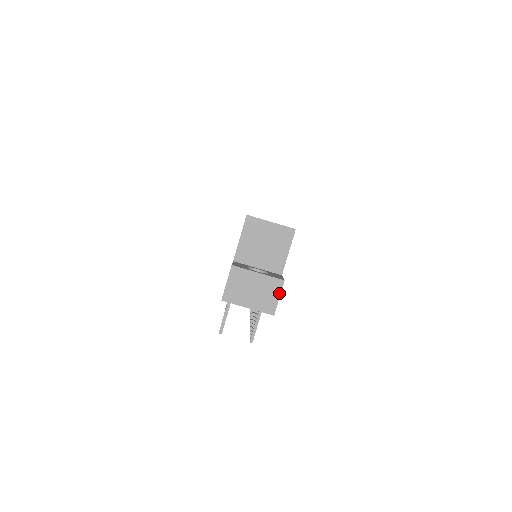
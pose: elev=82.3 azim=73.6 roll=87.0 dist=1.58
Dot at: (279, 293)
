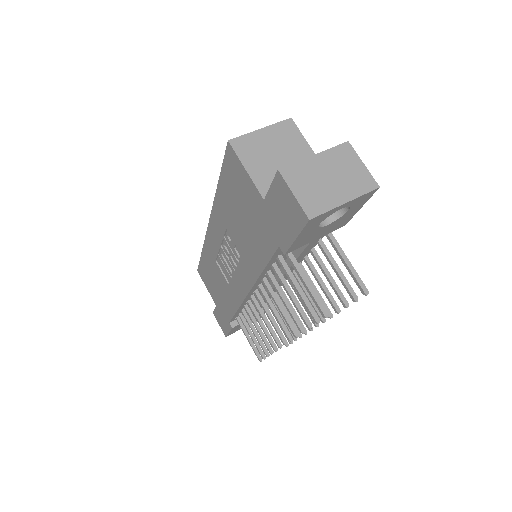
Dot at: (358, 159)
